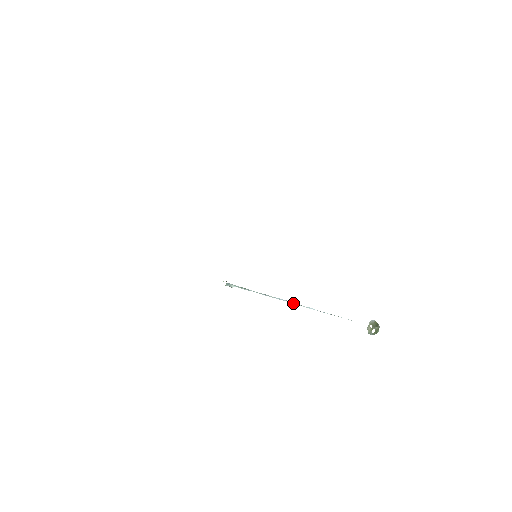
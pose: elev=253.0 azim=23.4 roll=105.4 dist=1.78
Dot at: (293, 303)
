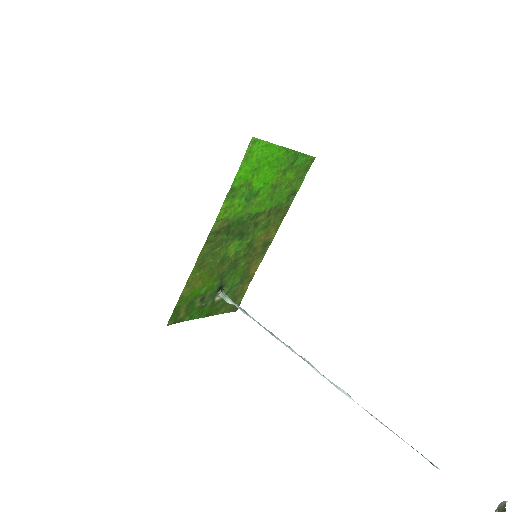
Dot at: (313, 367)
